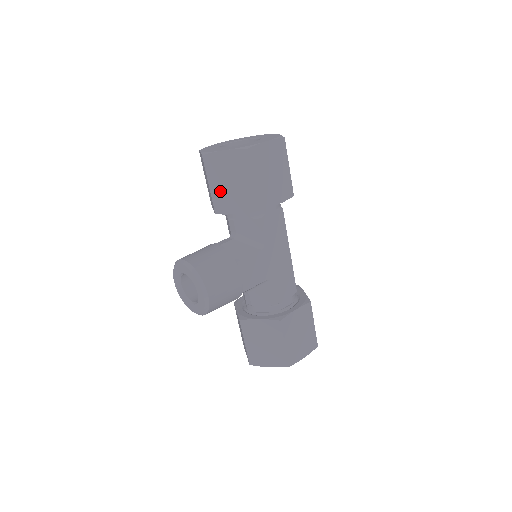
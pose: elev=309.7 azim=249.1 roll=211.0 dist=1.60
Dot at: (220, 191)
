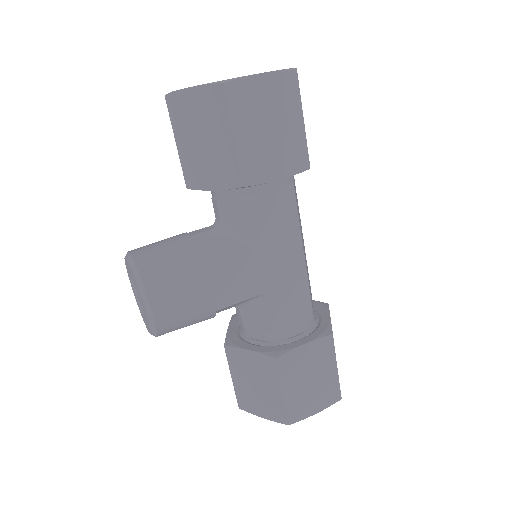
Dot at: (190, 153)
